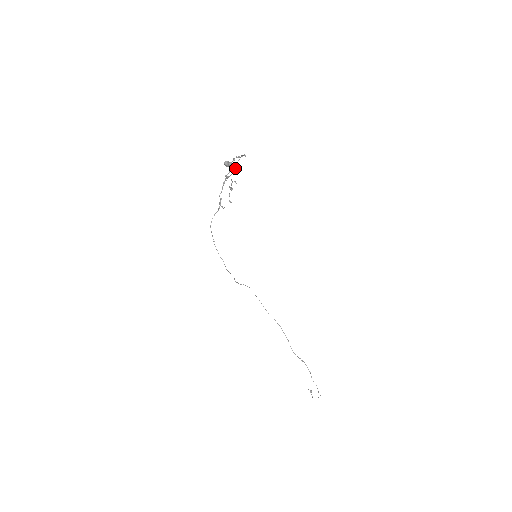
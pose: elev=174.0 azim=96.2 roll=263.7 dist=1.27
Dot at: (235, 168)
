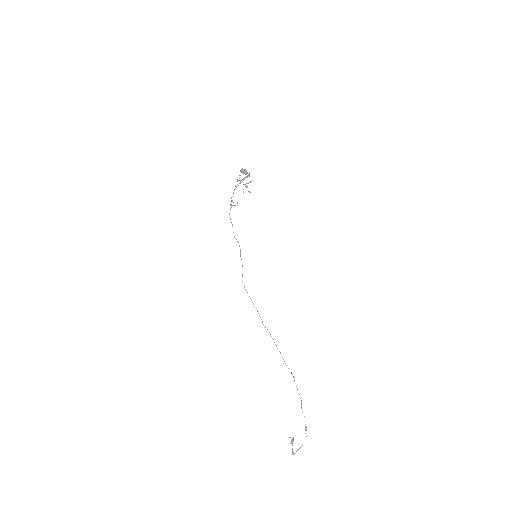
Dot at: (249, 175)
